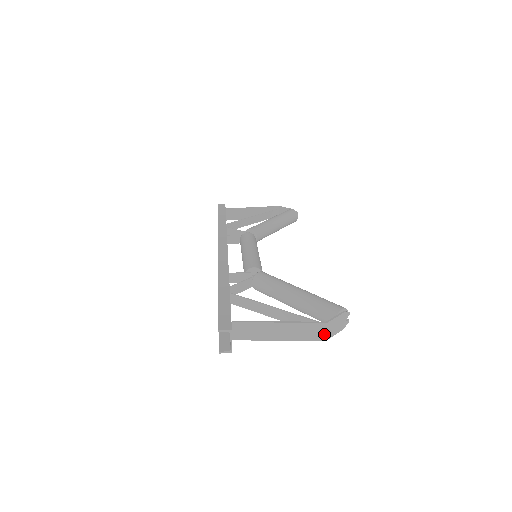
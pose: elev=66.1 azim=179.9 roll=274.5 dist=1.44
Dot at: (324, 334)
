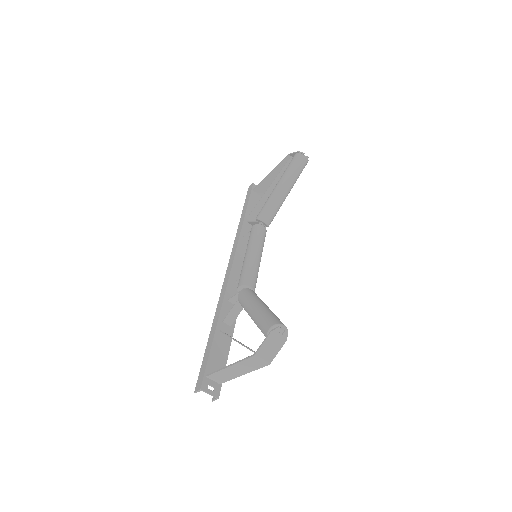
Dot at: (263, 362)
